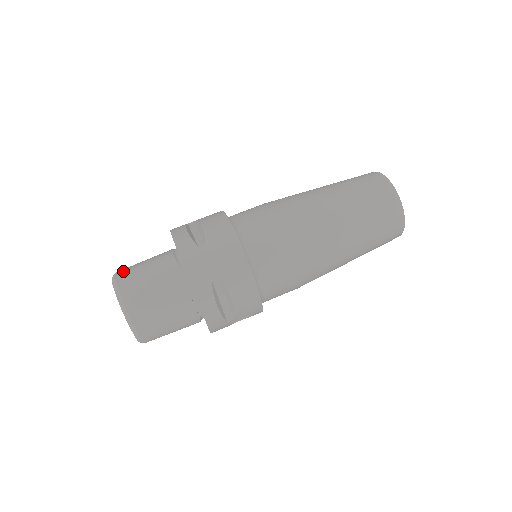
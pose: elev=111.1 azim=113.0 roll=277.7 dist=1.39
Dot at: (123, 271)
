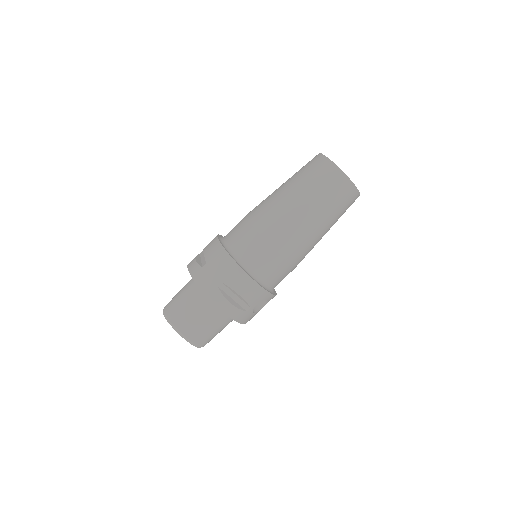
Dot at: (168, 303)
